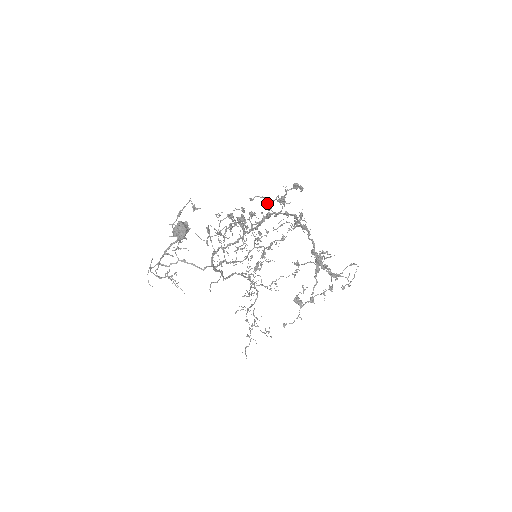
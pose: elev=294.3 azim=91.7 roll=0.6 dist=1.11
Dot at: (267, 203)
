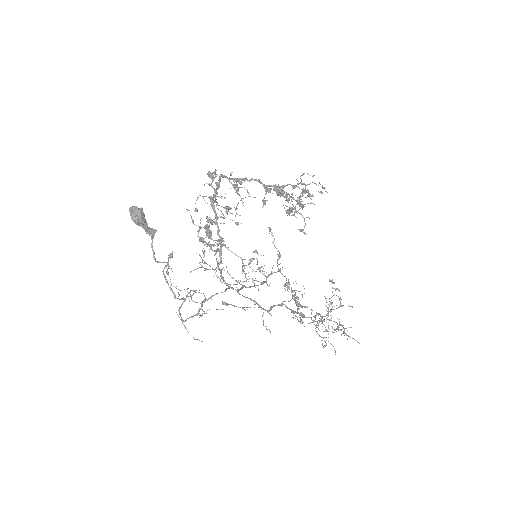
Dot at: occluded
